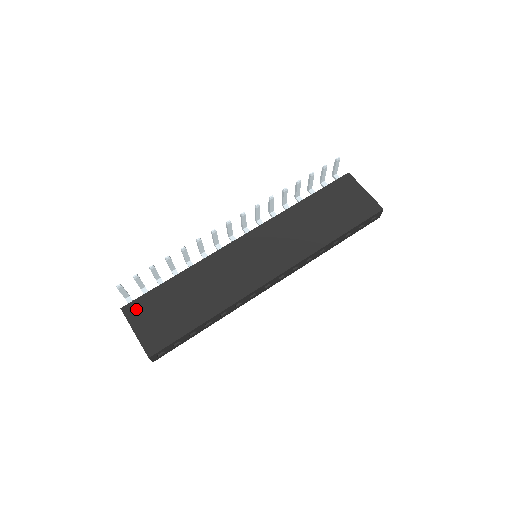
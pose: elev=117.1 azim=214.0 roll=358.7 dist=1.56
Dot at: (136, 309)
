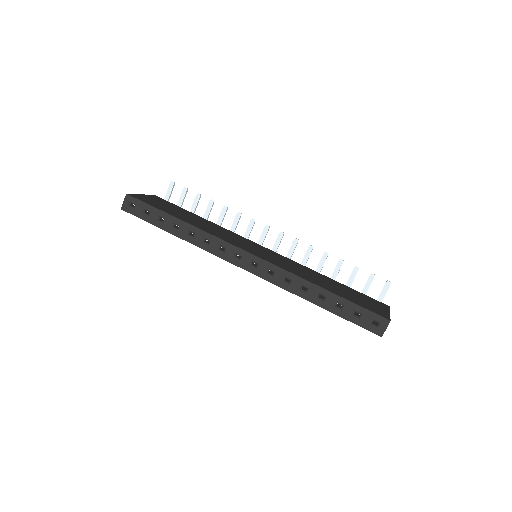
Dot at: (160, 199)
